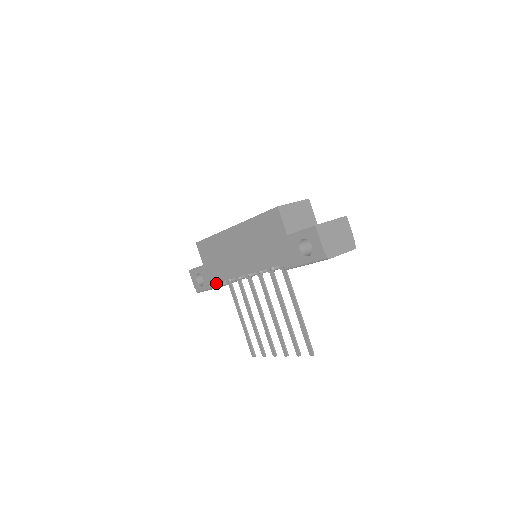
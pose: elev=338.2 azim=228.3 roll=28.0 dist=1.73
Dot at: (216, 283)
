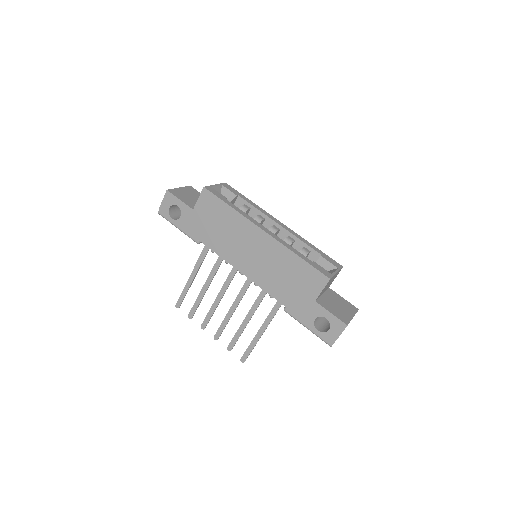
Dot at: (194, 236)
